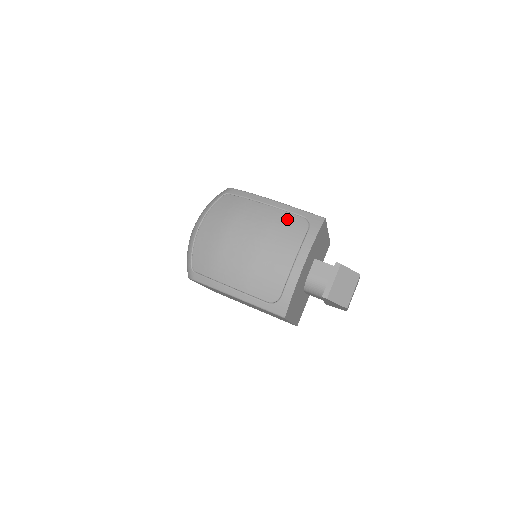
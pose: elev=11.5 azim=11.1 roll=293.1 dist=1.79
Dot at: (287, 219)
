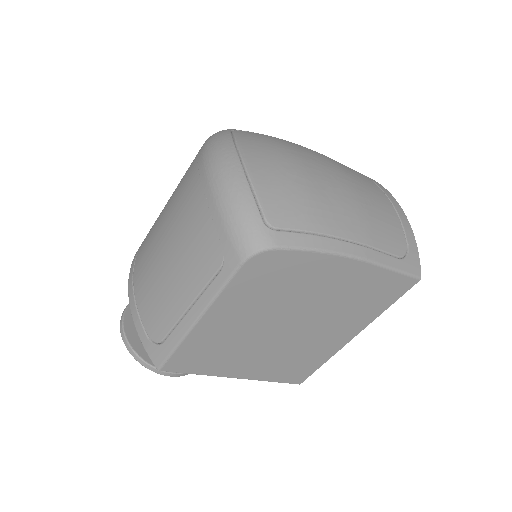
Dot at: occluded
